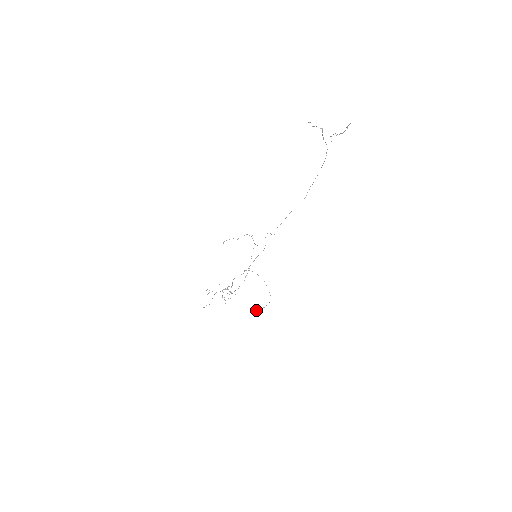
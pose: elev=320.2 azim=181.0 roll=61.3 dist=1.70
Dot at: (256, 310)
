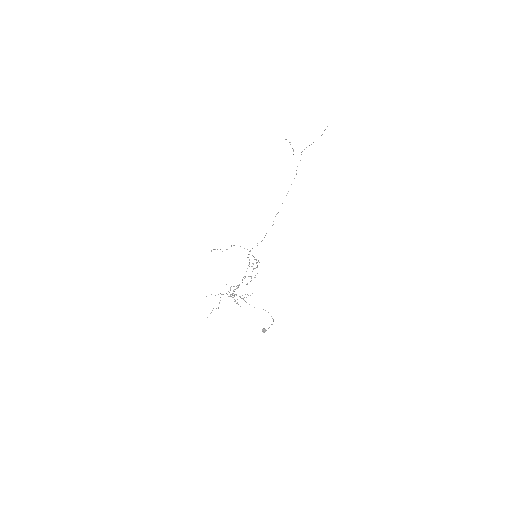
Dot at: (264, 328)
